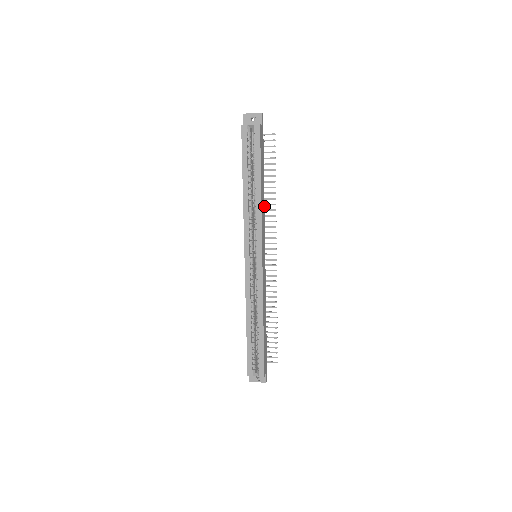
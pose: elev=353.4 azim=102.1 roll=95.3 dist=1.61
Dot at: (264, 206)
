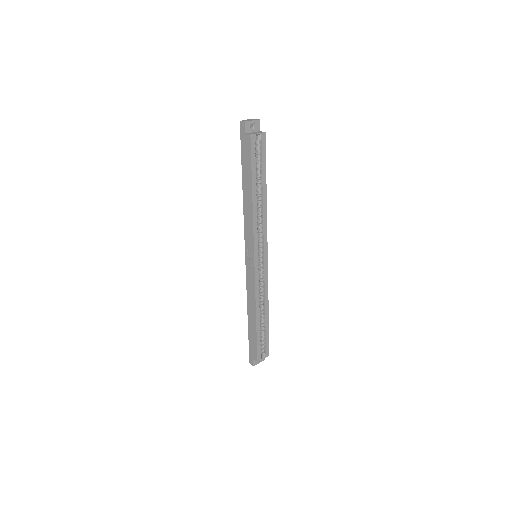
Dot at: occluded
